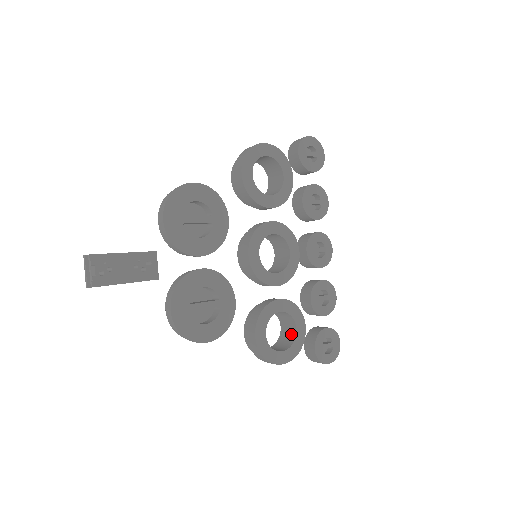
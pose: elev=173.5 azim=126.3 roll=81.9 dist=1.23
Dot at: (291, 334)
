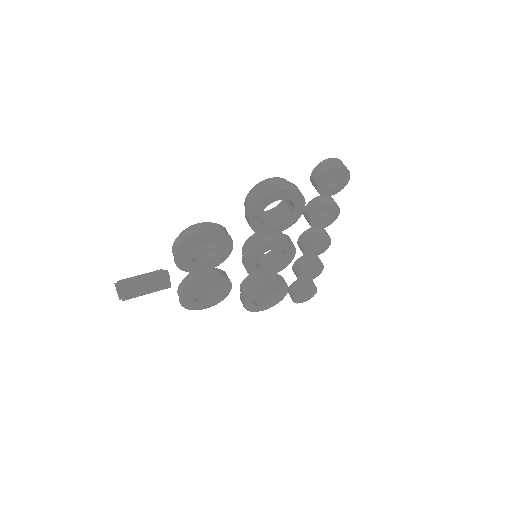
Dot at: (276, 292)
